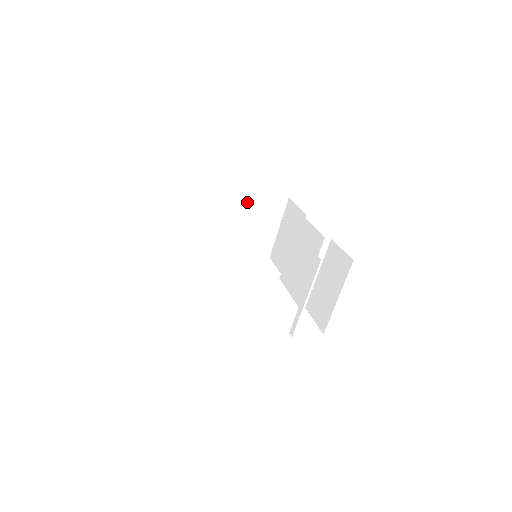
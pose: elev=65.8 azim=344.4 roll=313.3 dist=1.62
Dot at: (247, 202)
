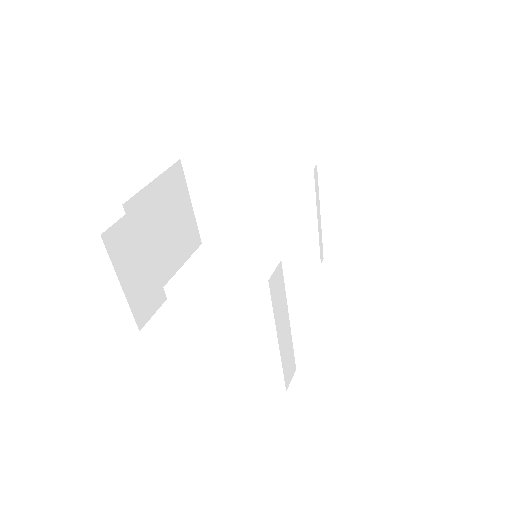
Dot at: (149, 205)
